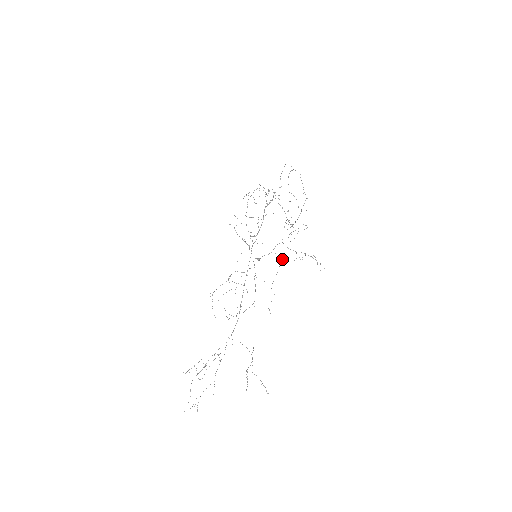
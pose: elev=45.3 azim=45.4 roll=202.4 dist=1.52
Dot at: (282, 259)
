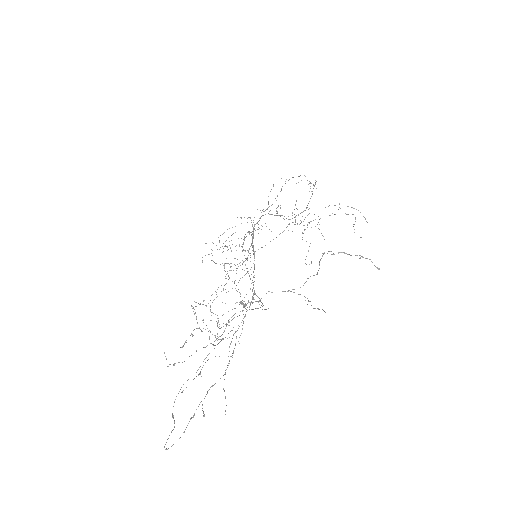
Dot at: occluded
